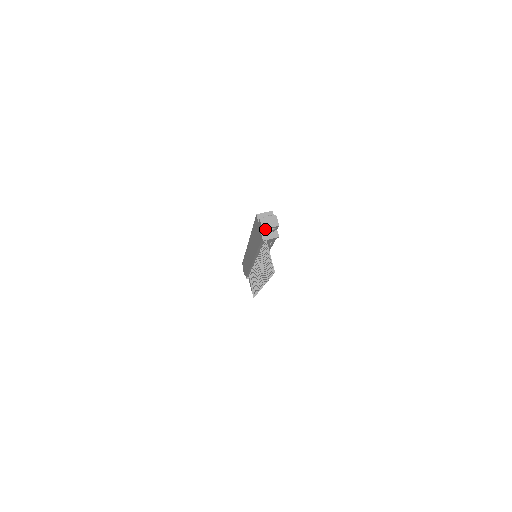
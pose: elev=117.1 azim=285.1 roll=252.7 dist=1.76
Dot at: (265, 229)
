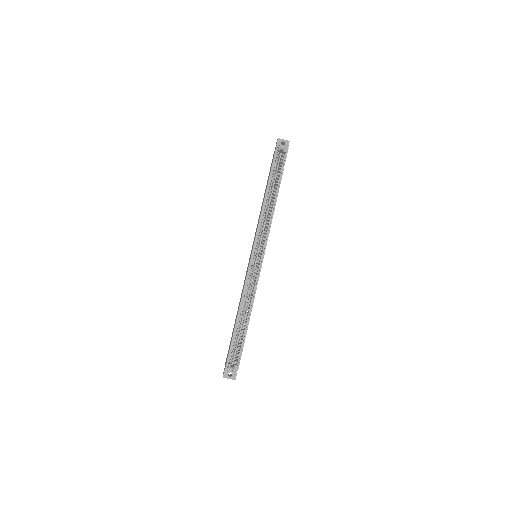
Dot at: occluded
